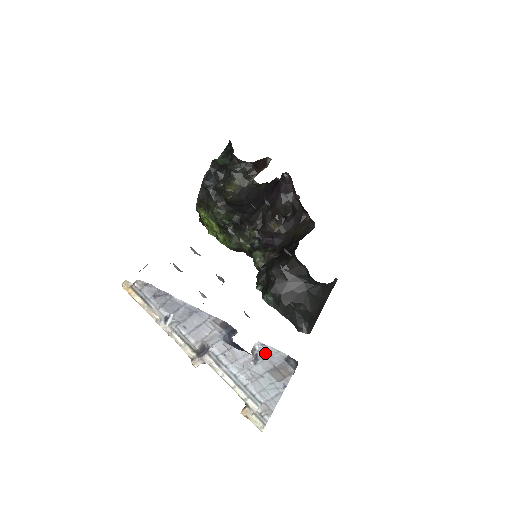
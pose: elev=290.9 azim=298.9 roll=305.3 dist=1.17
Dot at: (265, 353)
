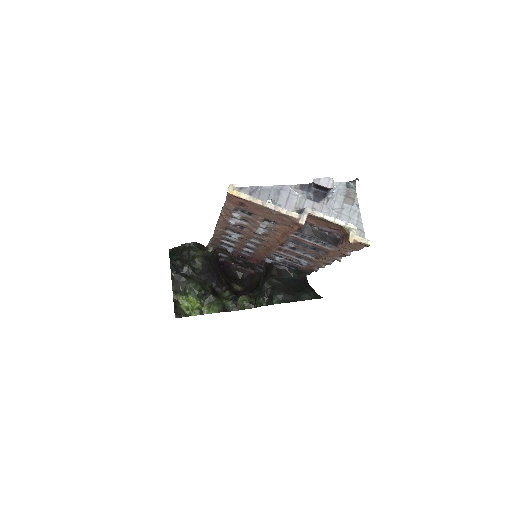
Dot at: occluded
